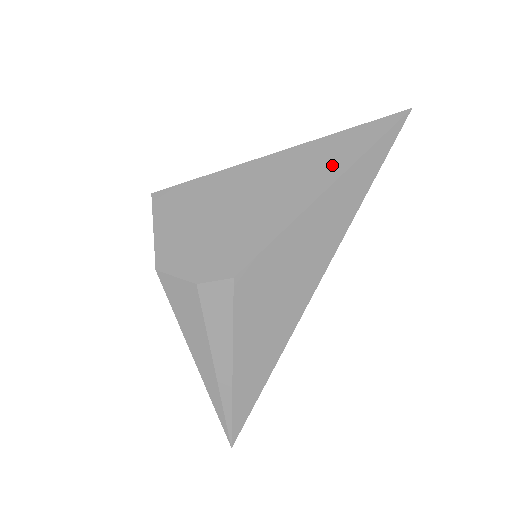
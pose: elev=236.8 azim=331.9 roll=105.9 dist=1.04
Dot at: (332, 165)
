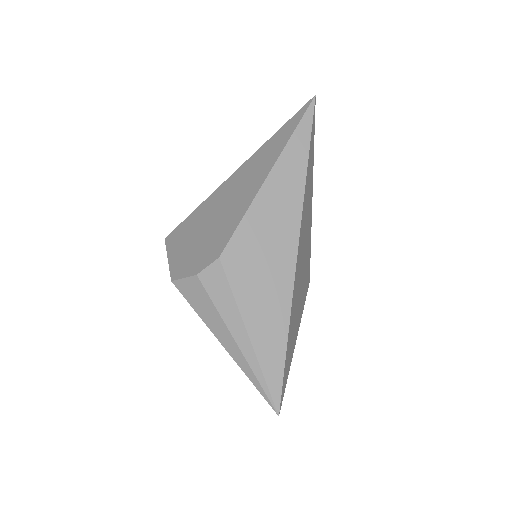
Dot at: (271, 156)
